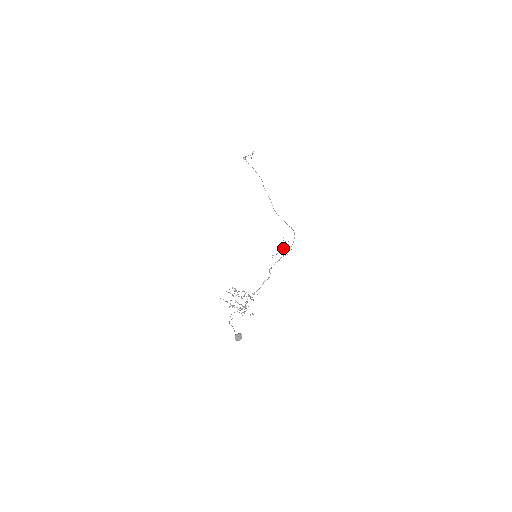
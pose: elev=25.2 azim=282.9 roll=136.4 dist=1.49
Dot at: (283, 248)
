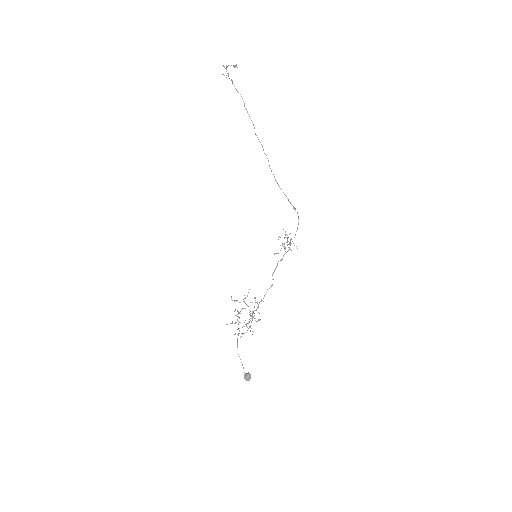
Dot at: (285, 251)
